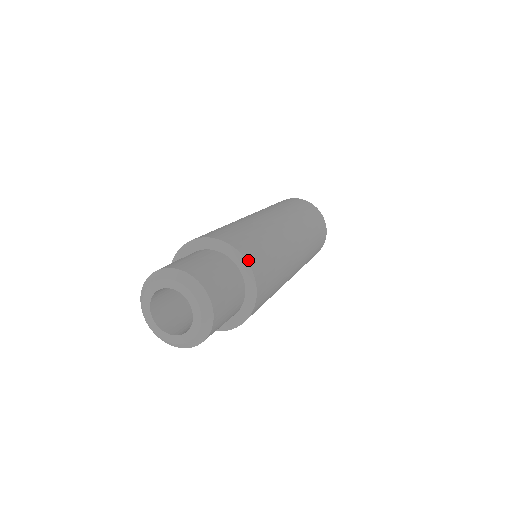
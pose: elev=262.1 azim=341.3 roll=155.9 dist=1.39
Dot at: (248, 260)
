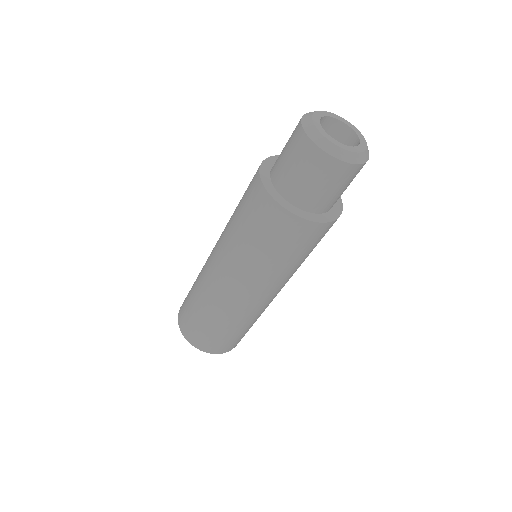
Dot at: (339, 198)
